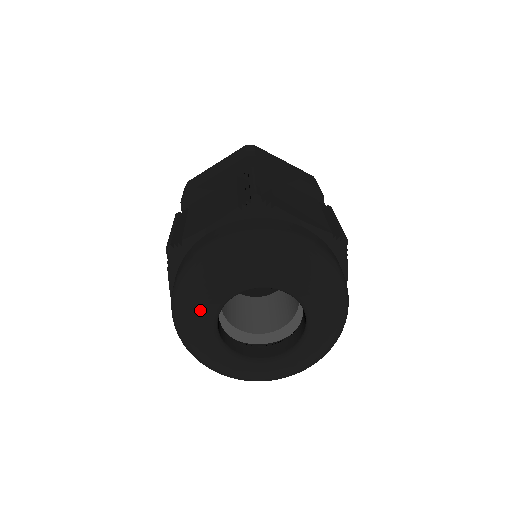
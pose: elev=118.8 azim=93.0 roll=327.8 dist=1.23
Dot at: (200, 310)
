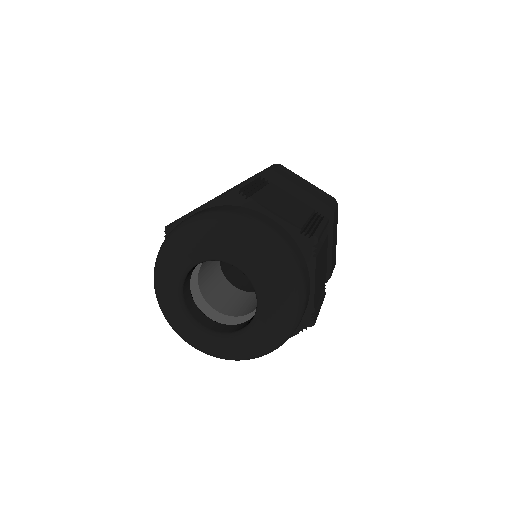
Dot at: (168, 274)
